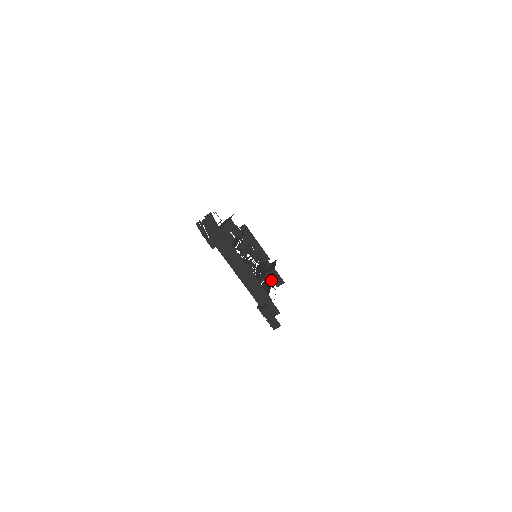
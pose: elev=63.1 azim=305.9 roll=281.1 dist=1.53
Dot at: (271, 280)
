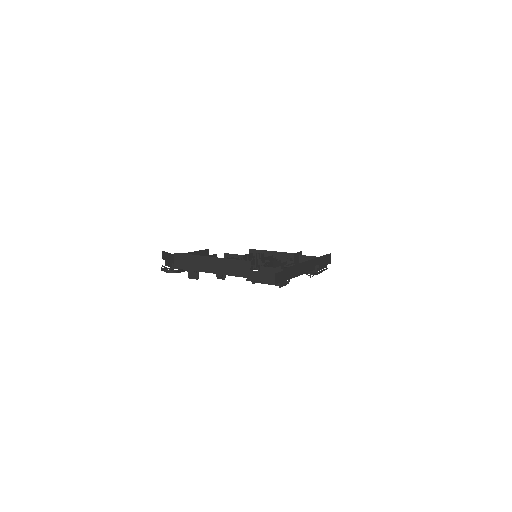
Dot at: occluded
